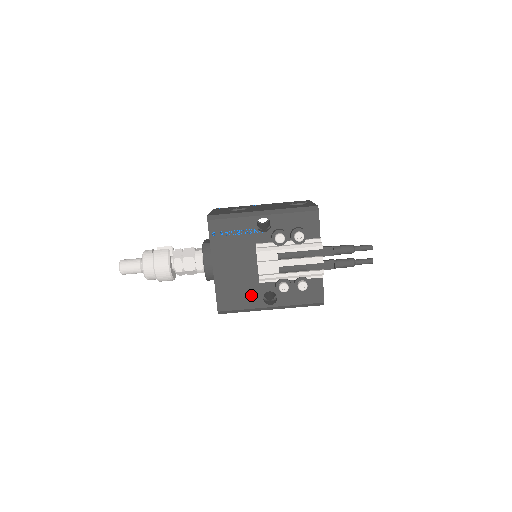
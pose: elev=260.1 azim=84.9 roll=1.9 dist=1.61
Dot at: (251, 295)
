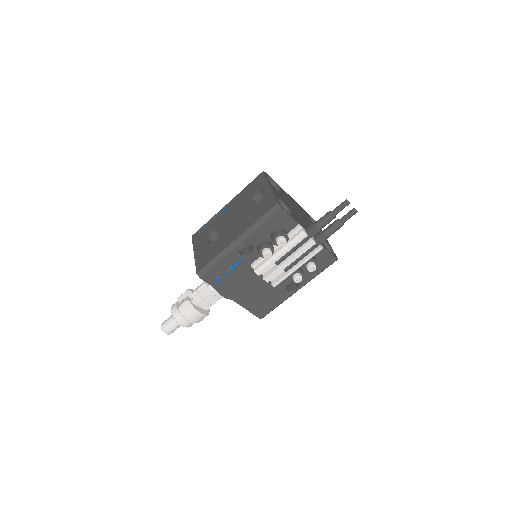
Dot at: (276, 294)
